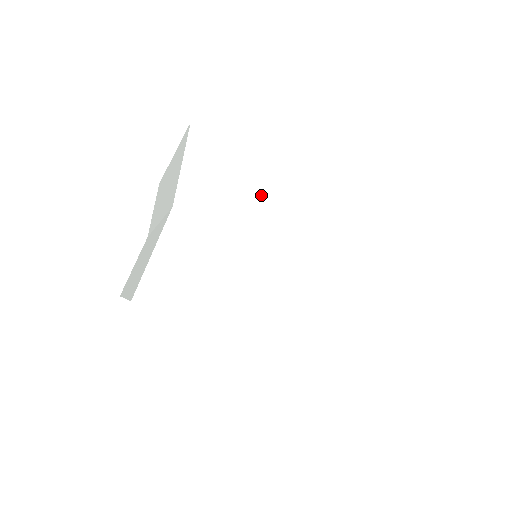
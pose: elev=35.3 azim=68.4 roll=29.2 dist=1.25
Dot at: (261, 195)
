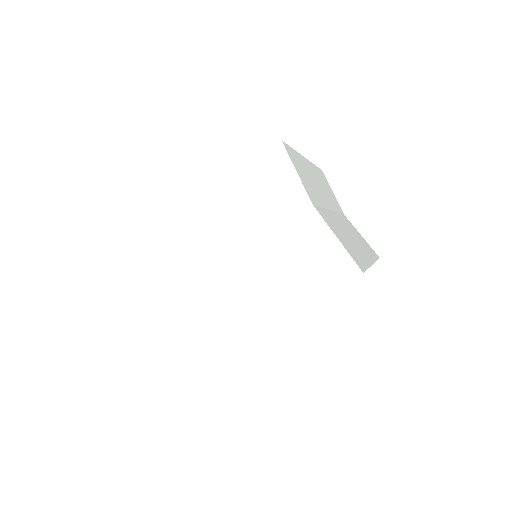
Dot at: (177, 247)
